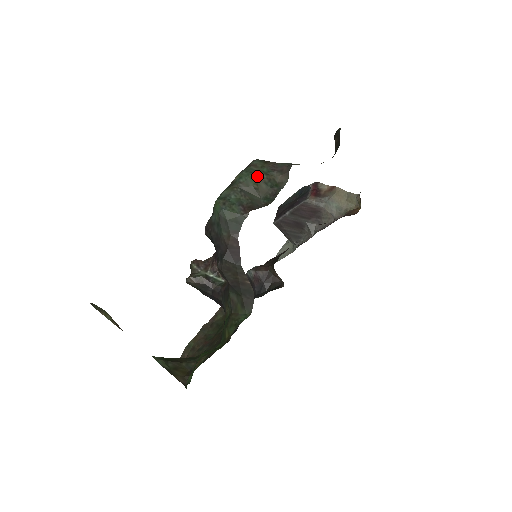
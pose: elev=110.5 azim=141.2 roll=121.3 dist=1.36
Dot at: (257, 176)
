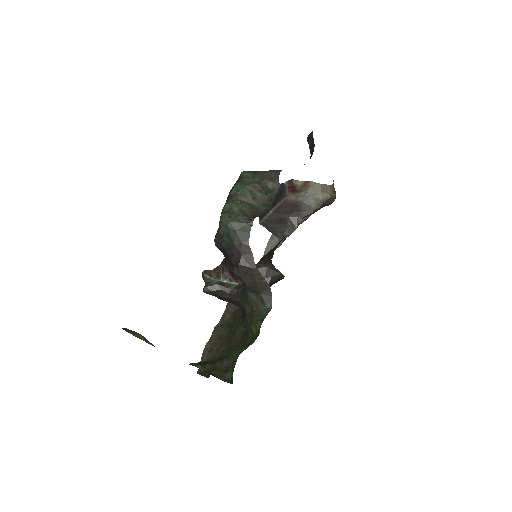
Dot at: (252, 187)
